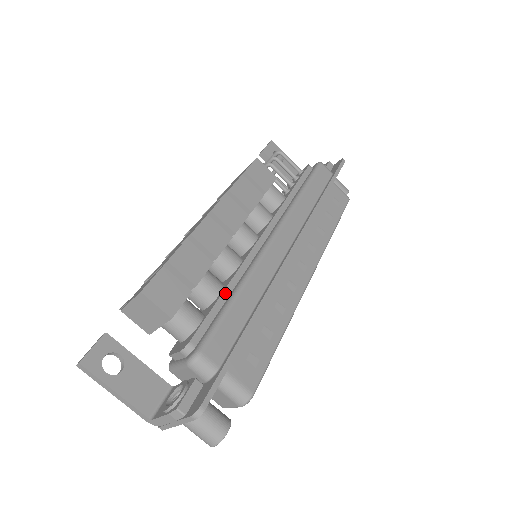
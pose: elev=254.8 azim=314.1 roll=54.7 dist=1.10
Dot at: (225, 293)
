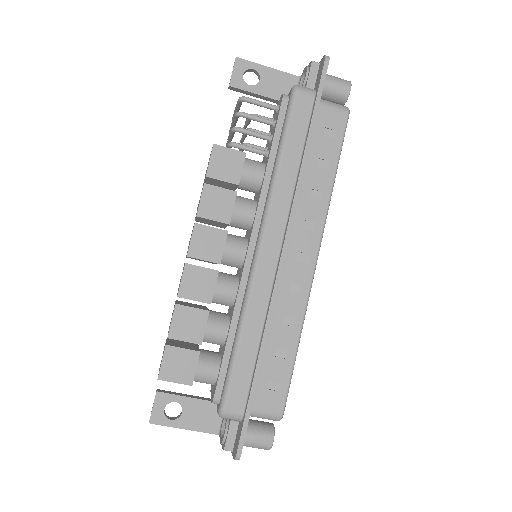
Dot at: (230, 336)
